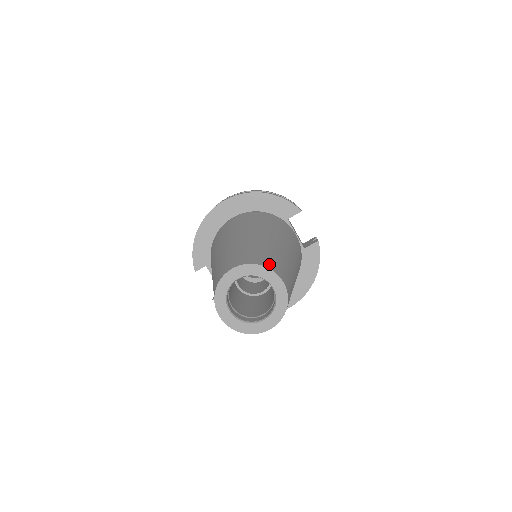
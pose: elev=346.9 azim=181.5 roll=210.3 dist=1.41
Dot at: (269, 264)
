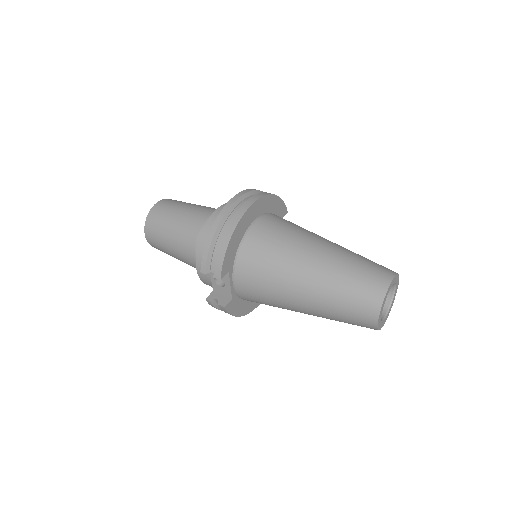
Dot at: occluded
